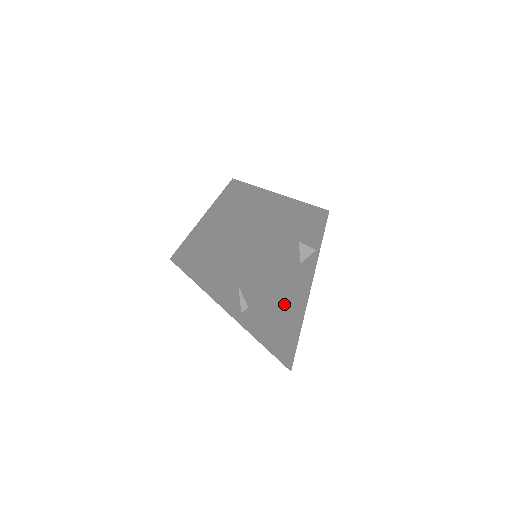
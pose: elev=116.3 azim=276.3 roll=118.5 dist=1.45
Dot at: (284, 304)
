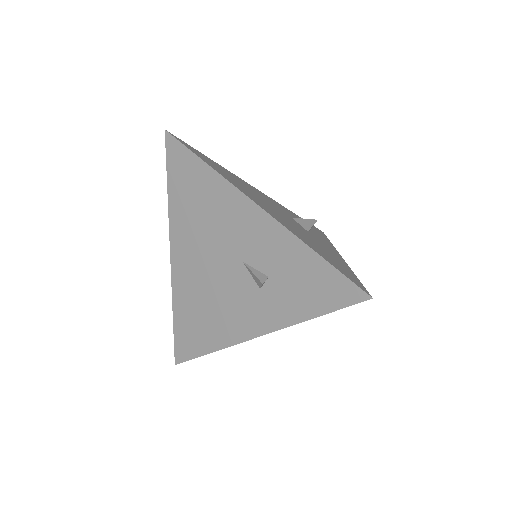
Dot at: (305, 239)
